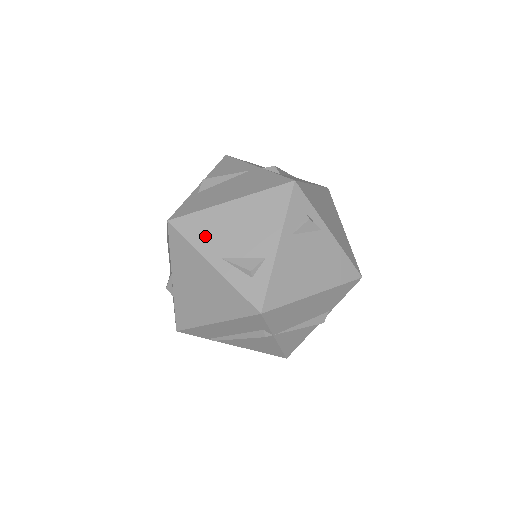
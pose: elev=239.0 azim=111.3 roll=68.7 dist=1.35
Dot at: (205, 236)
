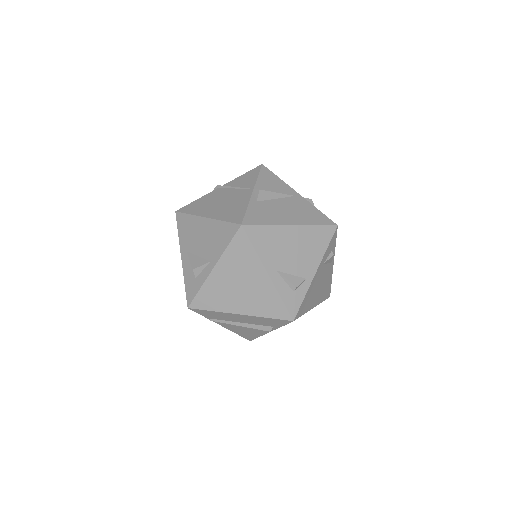
Dot at: (268, 248)
